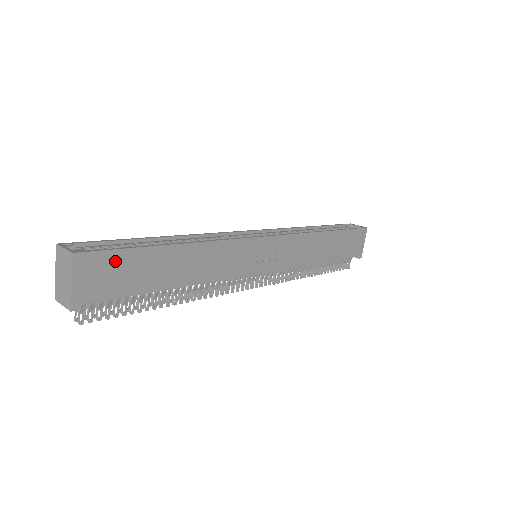
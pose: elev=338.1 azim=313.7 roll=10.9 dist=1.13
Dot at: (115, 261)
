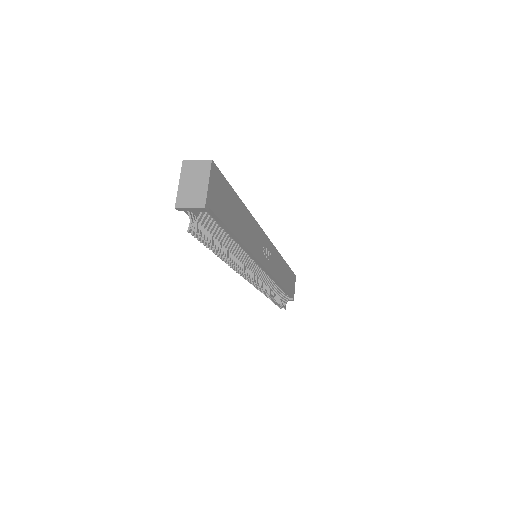
Dot at: (223, 186)
